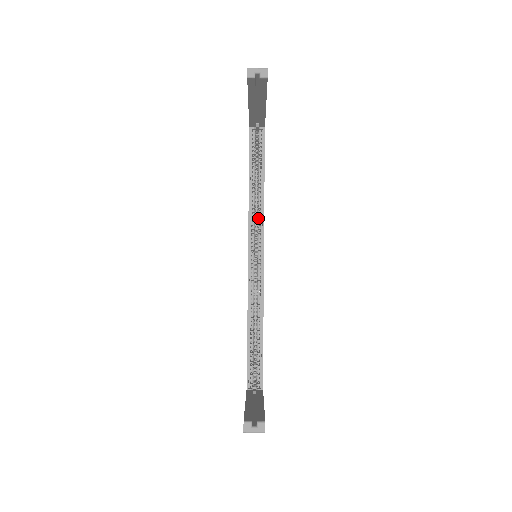
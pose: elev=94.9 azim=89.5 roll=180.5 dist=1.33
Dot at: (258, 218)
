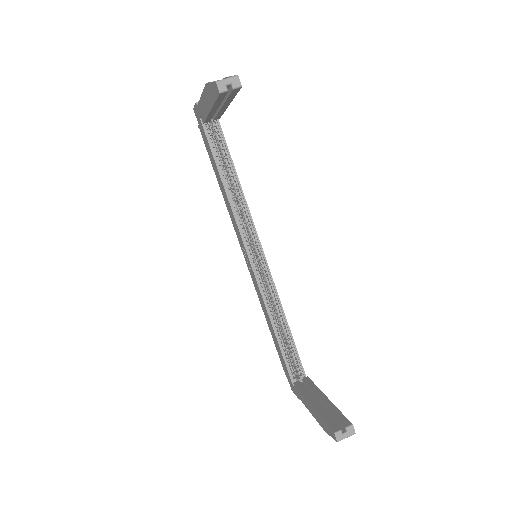
Dot at: (244, 217)
